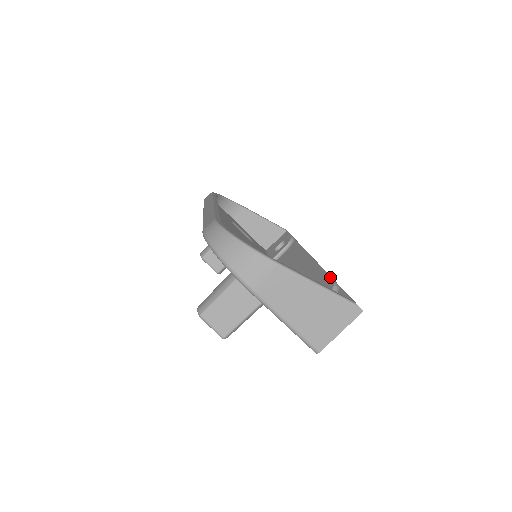
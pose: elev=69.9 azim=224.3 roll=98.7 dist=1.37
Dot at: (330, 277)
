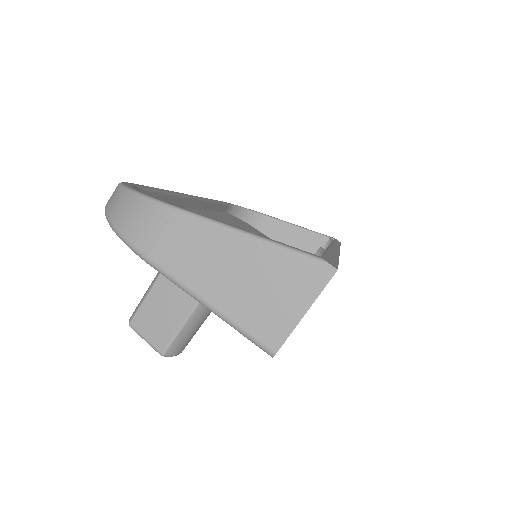
Dot at: occluded
